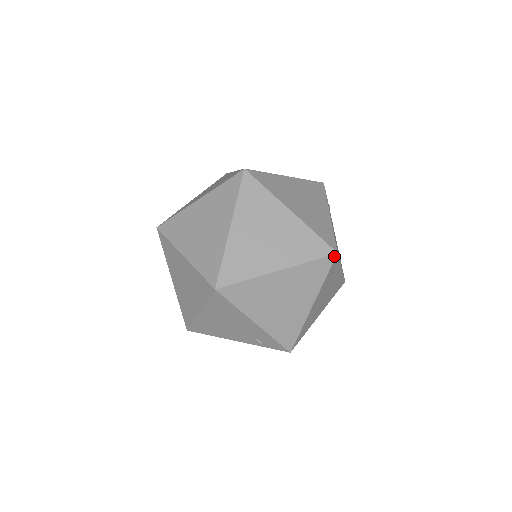
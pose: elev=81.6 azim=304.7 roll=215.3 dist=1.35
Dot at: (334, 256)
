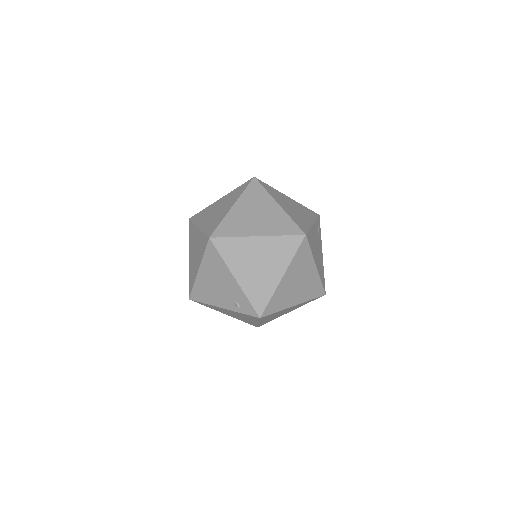
Dot at: (303, 237)
